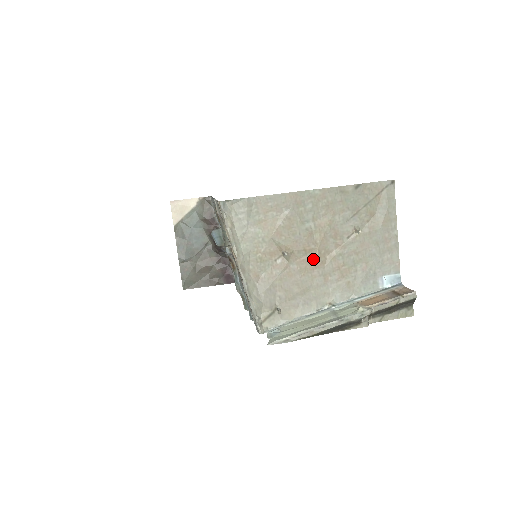
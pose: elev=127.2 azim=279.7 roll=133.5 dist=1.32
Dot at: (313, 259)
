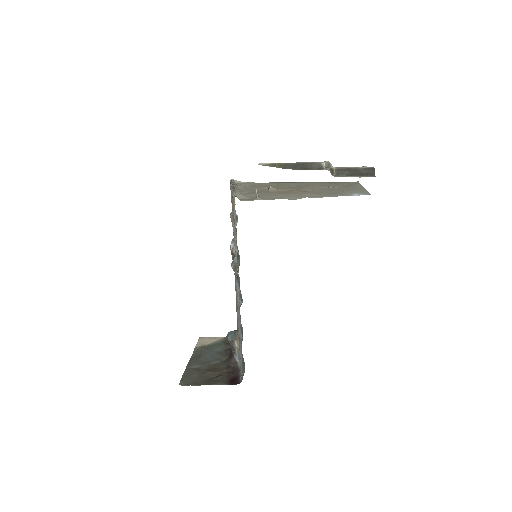
Dot at: (293, 191)
